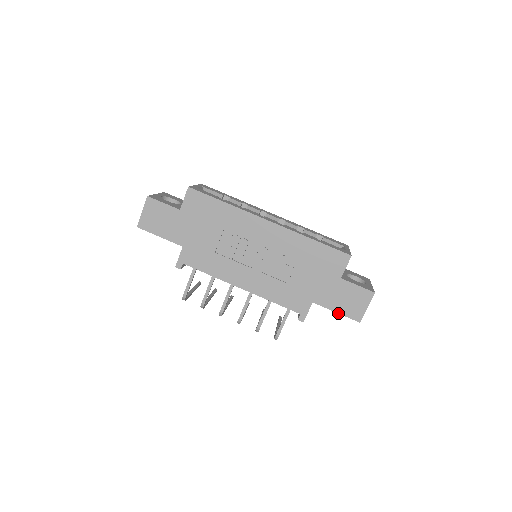
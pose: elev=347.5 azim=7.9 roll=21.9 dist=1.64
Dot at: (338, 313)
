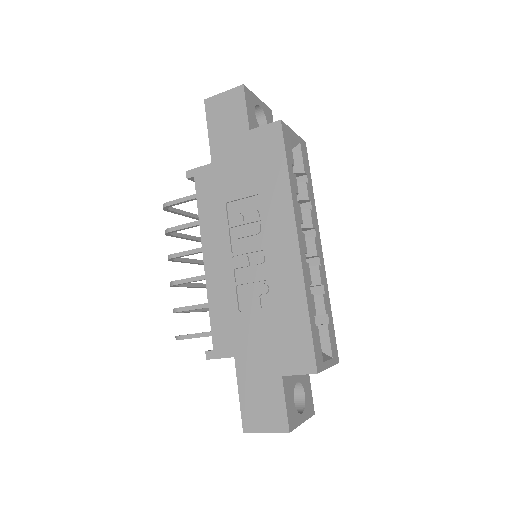
Dot at: (239, 397)
